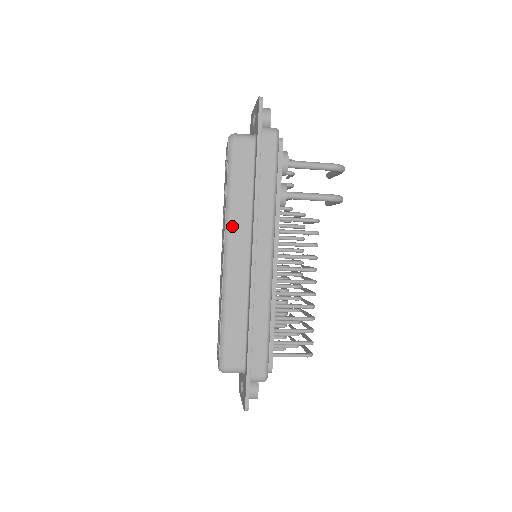
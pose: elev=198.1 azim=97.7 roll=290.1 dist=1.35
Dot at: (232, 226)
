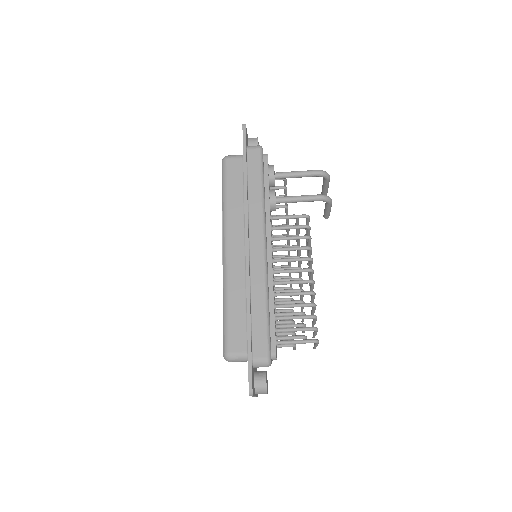
Dot at: (228, 225)
